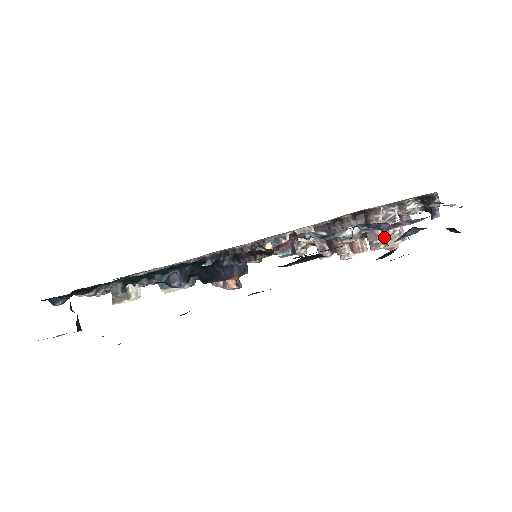
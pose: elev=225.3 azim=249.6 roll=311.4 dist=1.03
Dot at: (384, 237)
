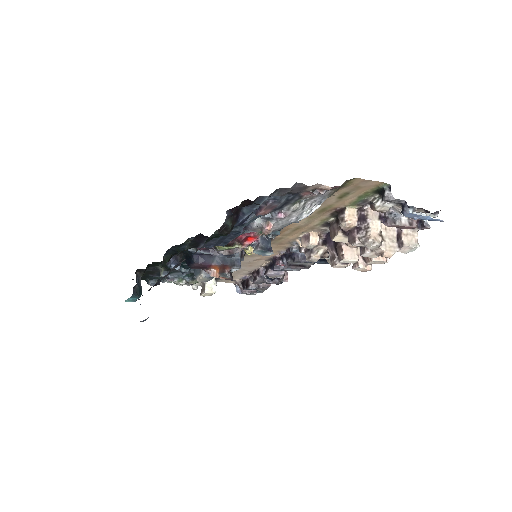
Dot at: (360, 239)
